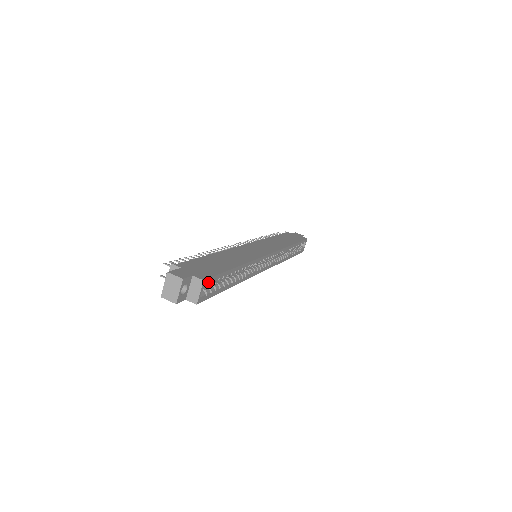
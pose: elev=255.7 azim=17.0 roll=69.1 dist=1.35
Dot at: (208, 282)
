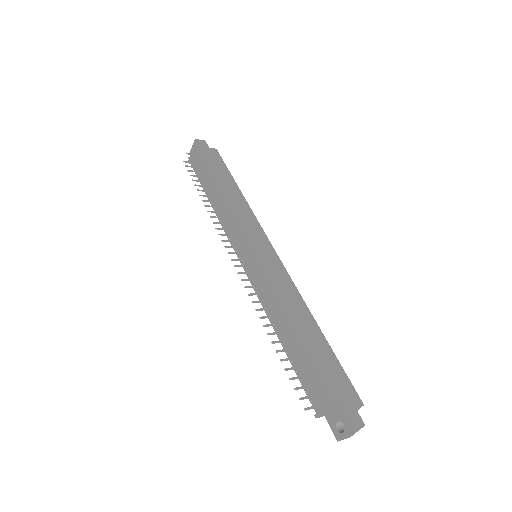
Dot at: (354, 395)
